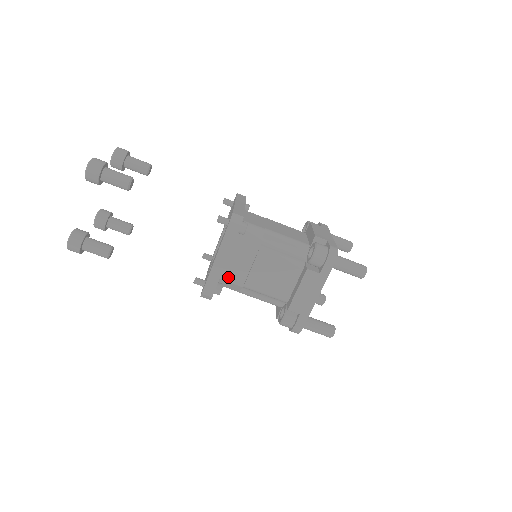
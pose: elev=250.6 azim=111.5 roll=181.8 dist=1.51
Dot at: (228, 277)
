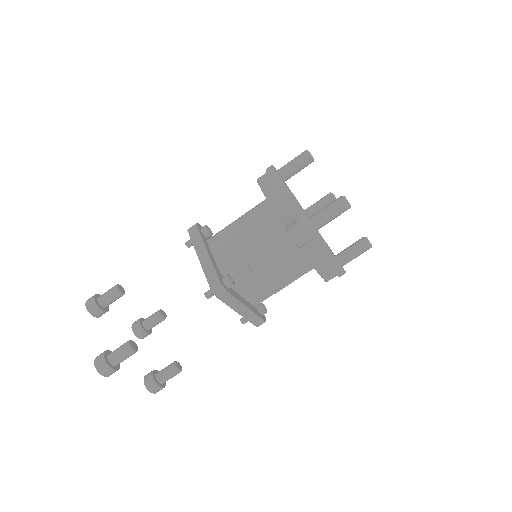
Dot at: (259, 301)
